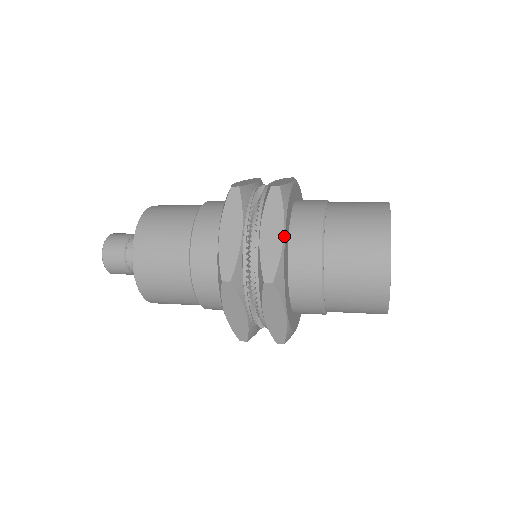
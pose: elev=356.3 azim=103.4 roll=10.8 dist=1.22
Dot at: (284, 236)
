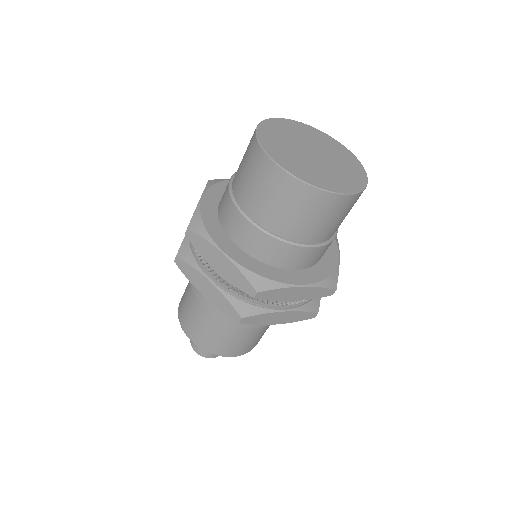
Dot at: (201, 199)
